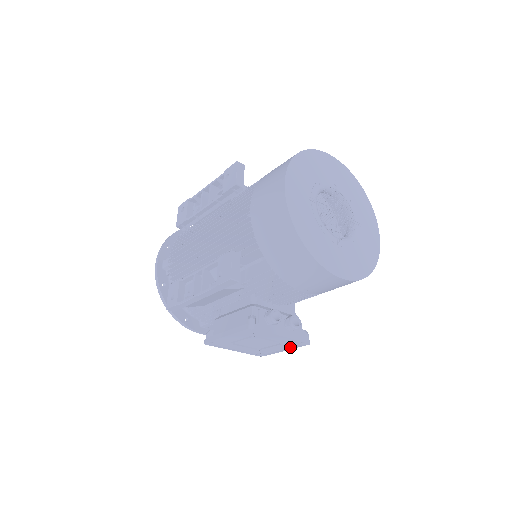
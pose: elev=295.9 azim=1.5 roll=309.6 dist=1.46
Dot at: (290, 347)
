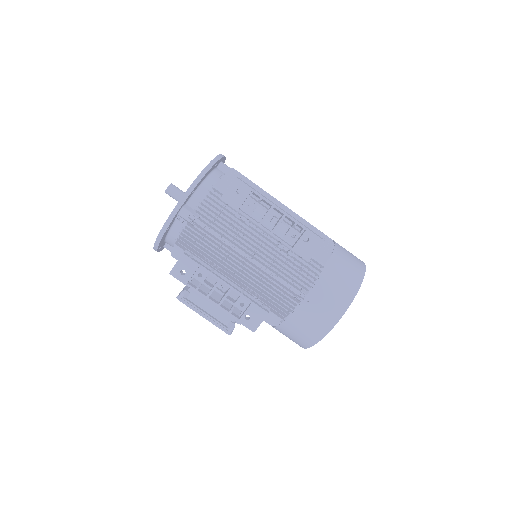
Dot at: occluded
